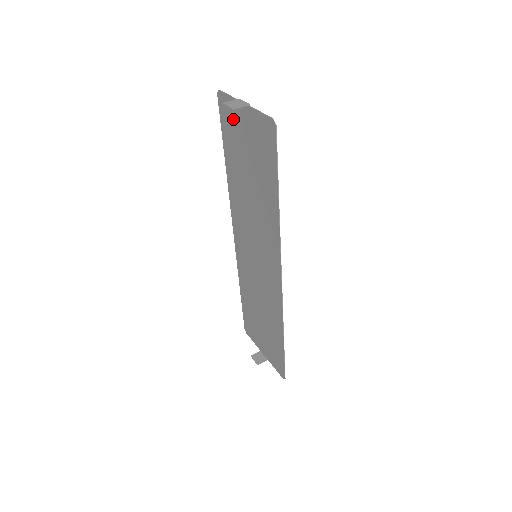
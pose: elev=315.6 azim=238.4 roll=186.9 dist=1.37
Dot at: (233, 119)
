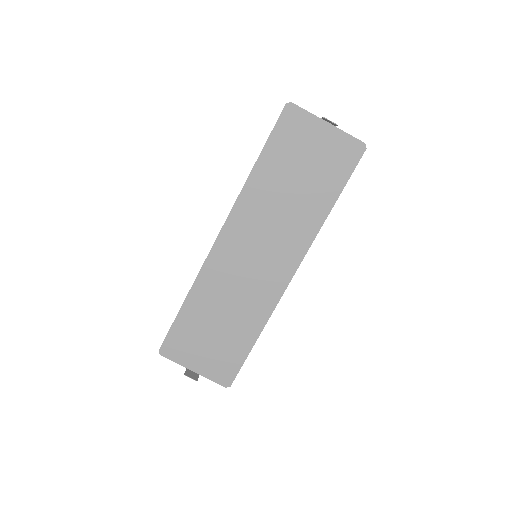
Dot at: (301, 131)
